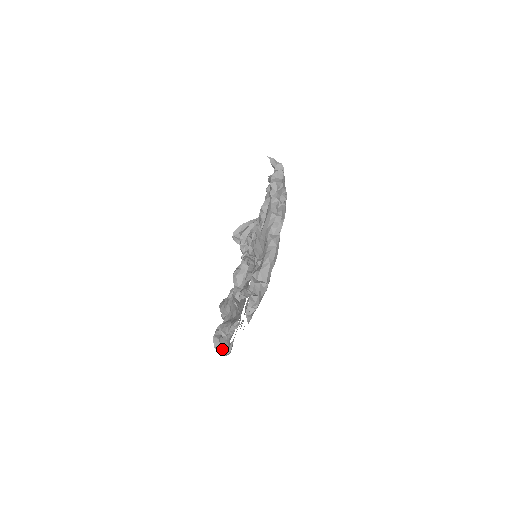
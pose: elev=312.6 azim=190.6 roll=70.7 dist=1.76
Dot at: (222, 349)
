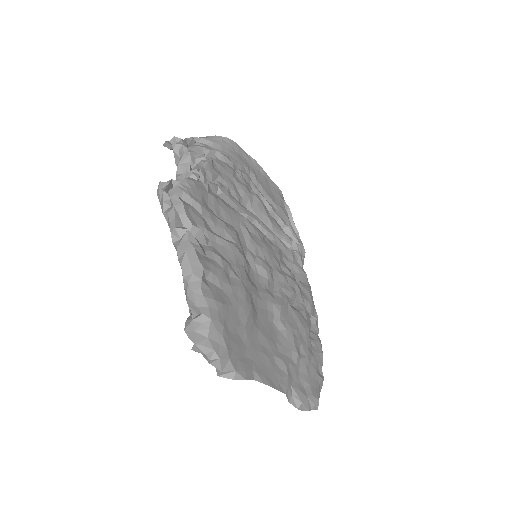
Dot at: occluded
